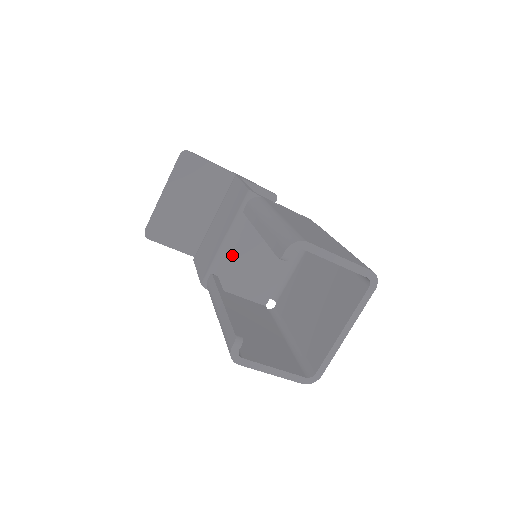
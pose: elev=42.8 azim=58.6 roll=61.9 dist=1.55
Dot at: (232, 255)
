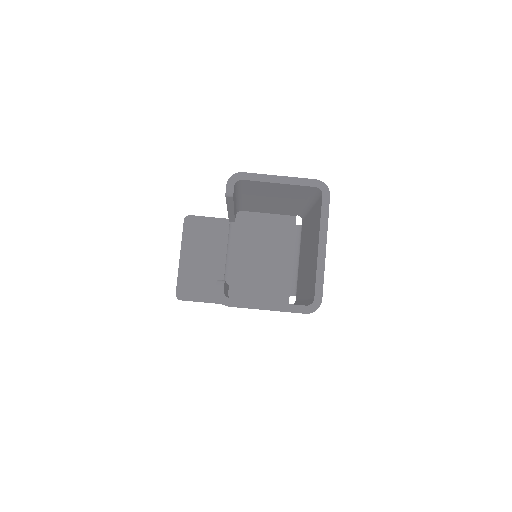
Dot at: (236, 264)
